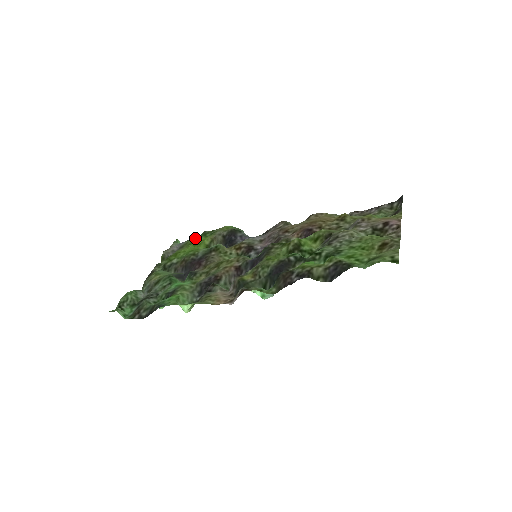
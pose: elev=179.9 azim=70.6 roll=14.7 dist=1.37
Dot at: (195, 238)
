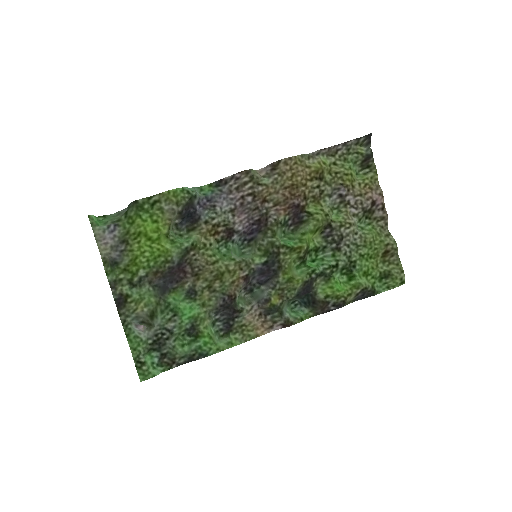
Dot at: (135, 222)
